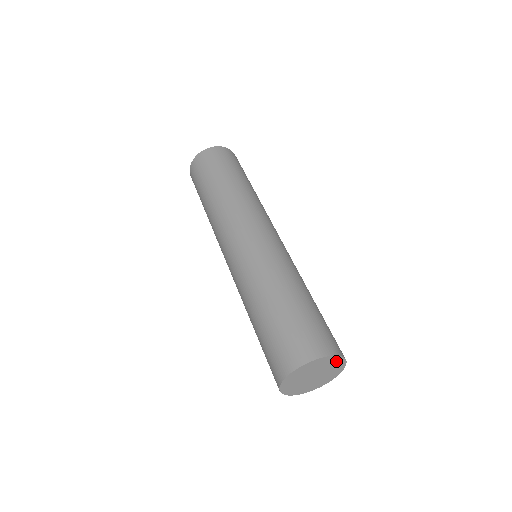
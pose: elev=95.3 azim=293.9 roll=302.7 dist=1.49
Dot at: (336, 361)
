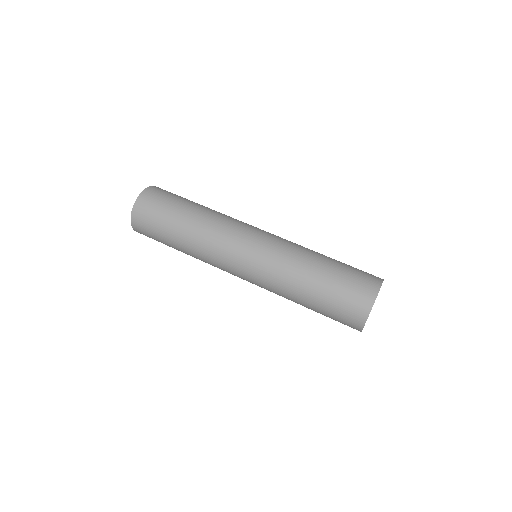
Dot at: occluded
